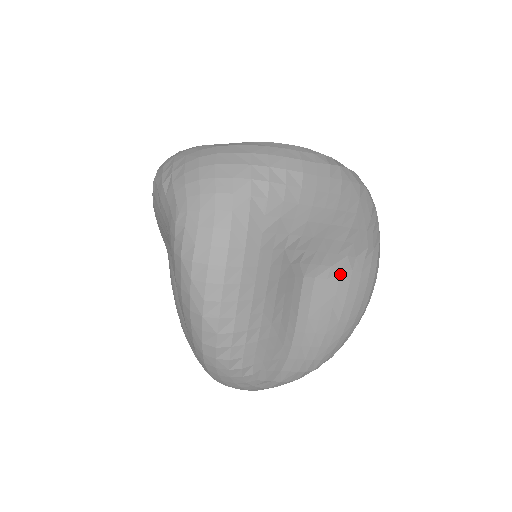
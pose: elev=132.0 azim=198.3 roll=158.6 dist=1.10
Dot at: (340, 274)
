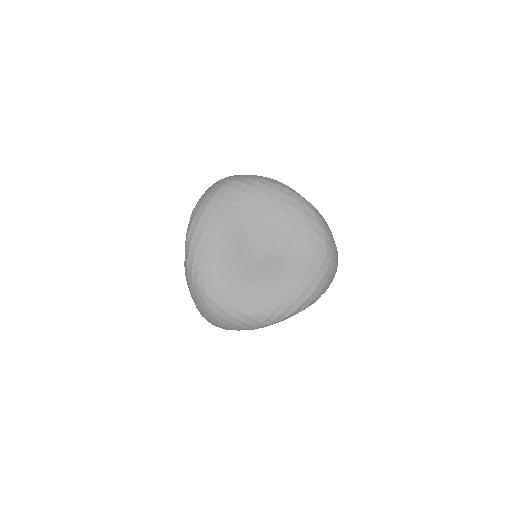
Dot at: (282, 257)
